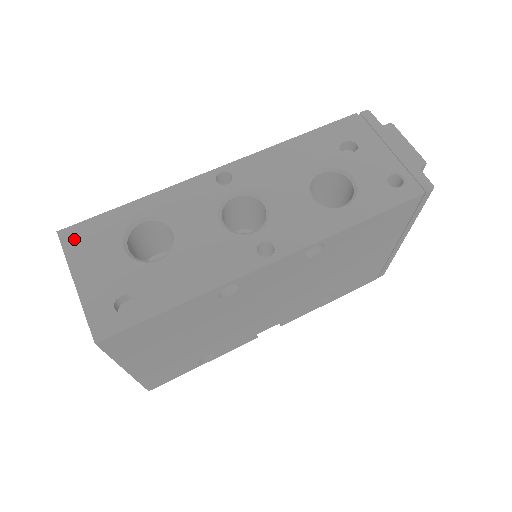
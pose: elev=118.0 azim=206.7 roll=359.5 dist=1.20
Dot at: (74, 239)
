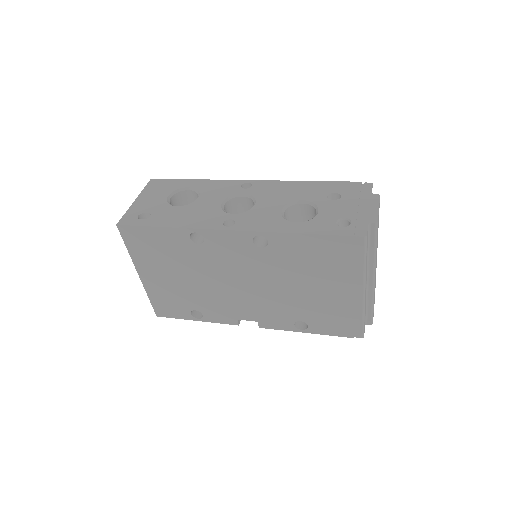
Dot at: (154, 184)
